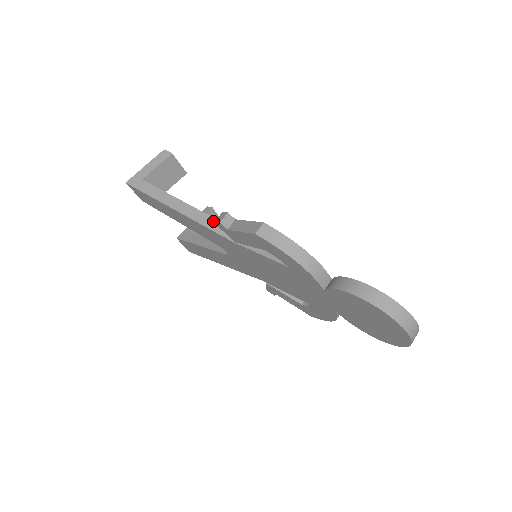
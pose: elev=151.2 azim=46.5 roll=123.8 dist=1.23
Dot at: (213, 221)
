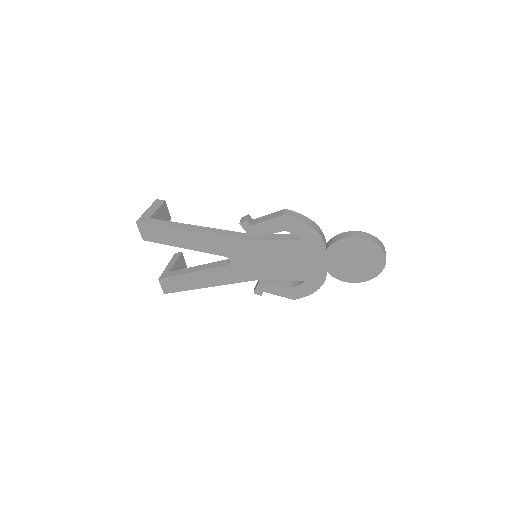
Dot at: (226, 232)
